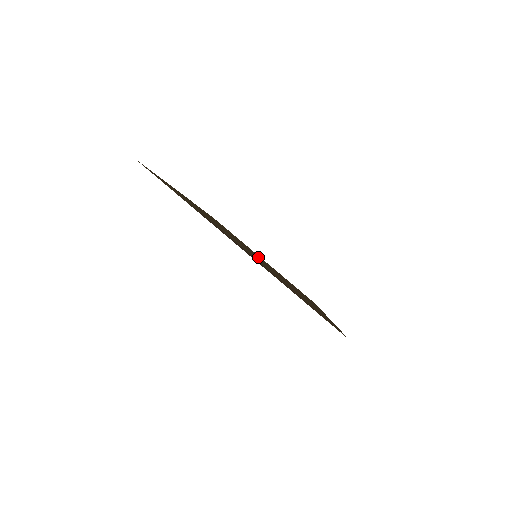
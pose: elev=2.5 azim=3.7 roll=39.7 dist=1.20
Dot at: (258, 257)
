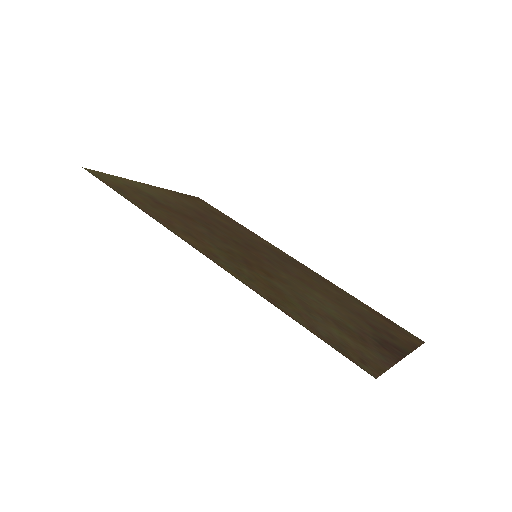
Dot at: (231, 239)
